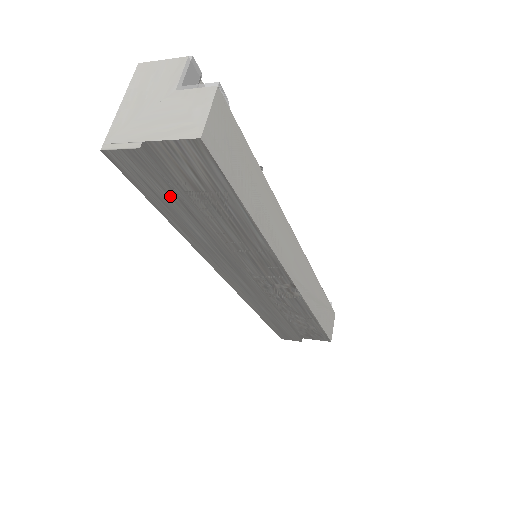
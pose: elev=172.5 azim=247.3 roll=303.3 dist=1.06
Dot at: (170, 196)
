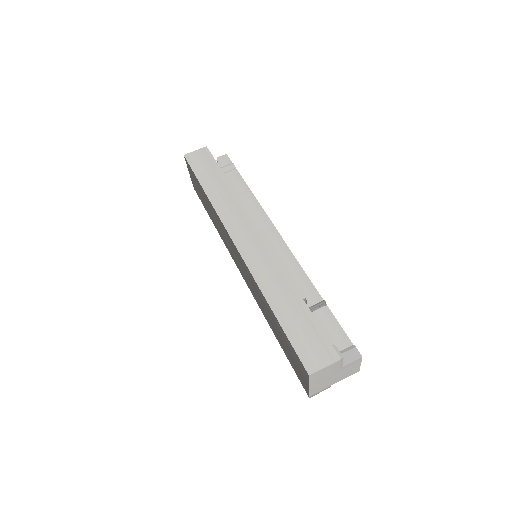
Dot at: occluded
